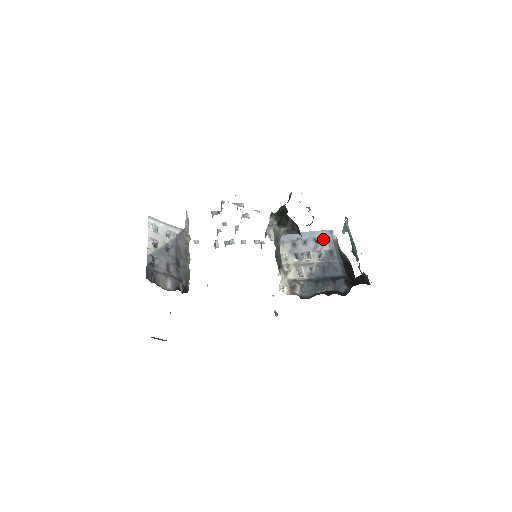
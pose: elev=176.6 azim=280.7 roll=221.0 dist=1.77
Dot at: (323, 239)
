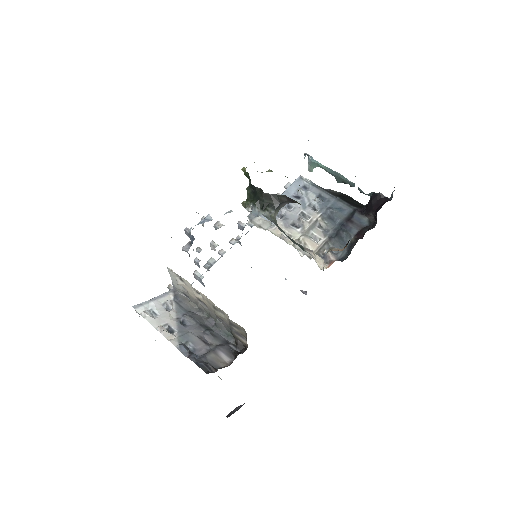
Dot at: (302, 190)
